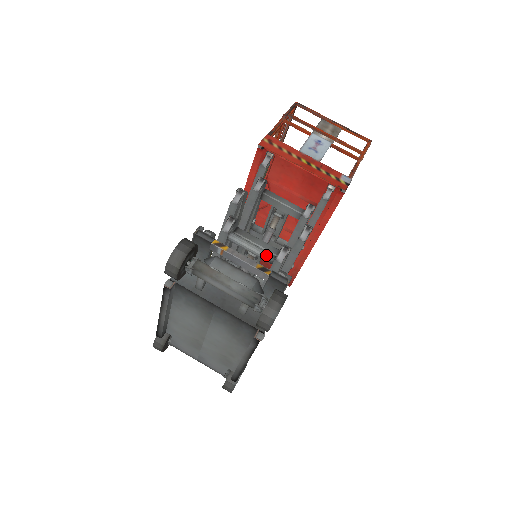
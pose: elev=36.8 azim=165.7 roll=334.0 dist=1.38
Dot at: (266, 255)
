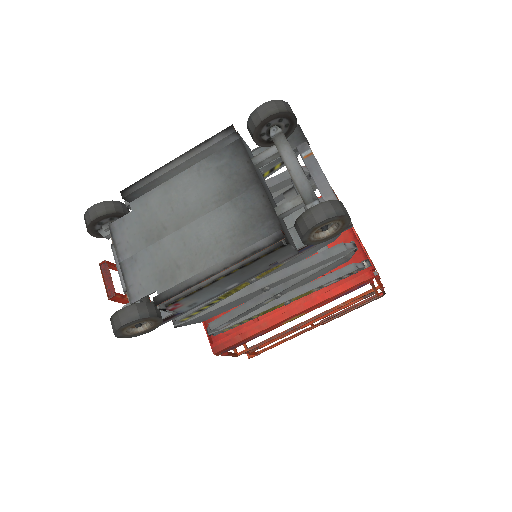
Dot at: occluded
